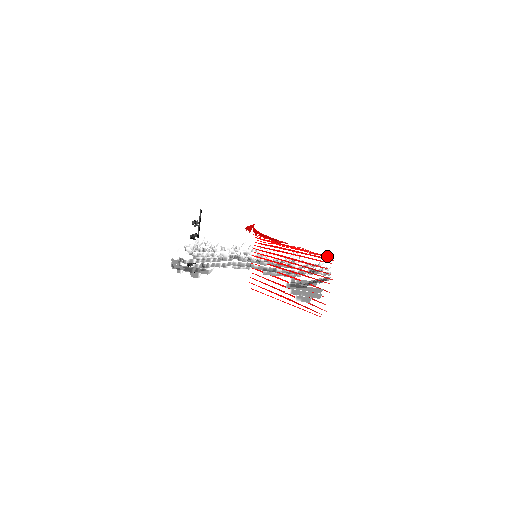
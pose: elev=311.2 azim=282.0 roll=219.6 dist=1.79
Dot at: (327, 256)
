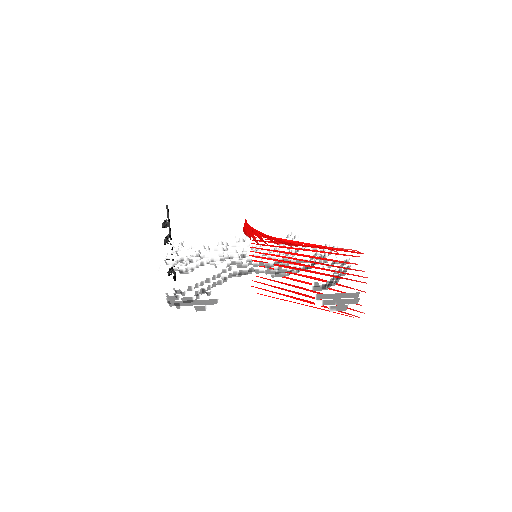
Dot at: occluded
